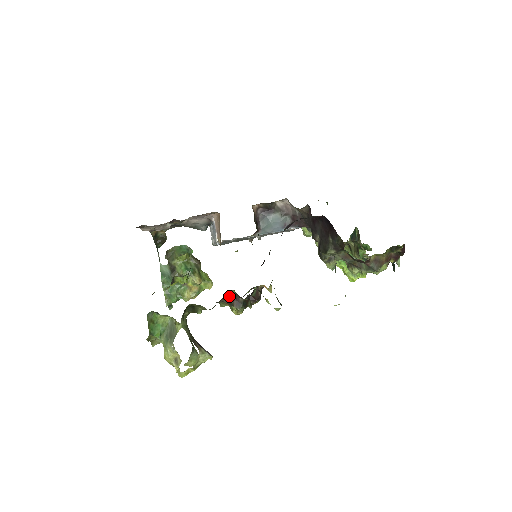
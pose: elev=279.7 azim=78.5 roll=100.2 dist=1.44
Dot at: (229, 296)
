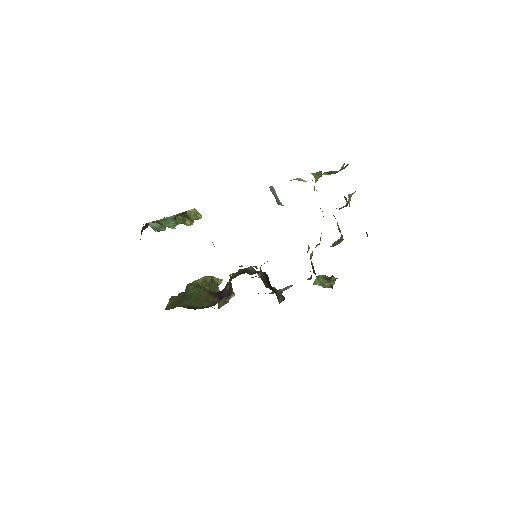
Dot at: occluded
